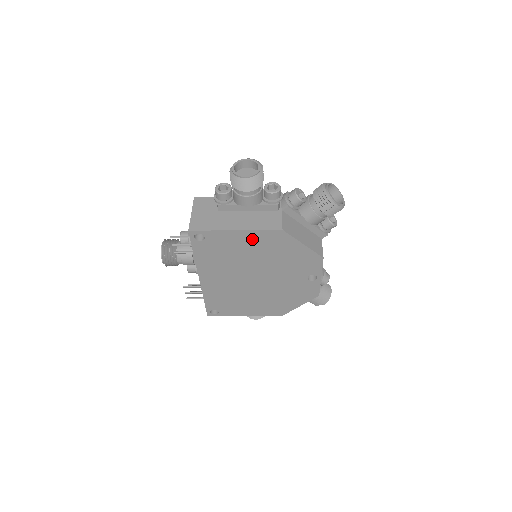
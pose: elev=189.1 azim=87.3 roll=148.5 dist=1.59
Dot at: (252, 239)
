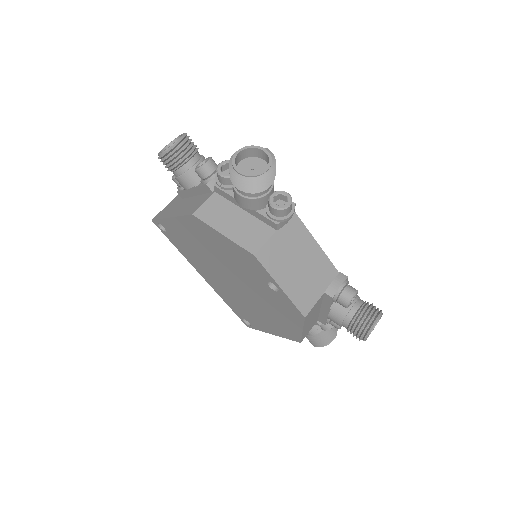
Dot at: (187, 228)
